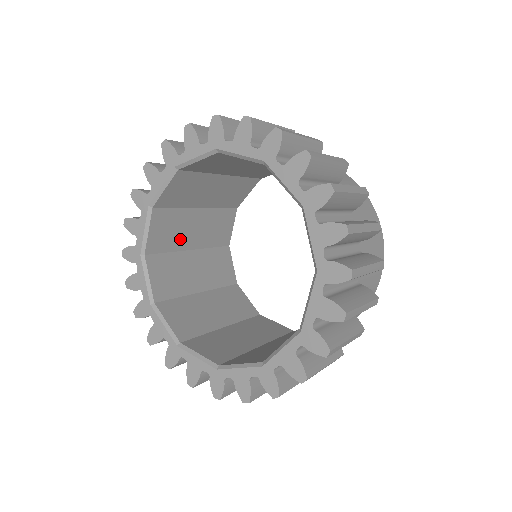
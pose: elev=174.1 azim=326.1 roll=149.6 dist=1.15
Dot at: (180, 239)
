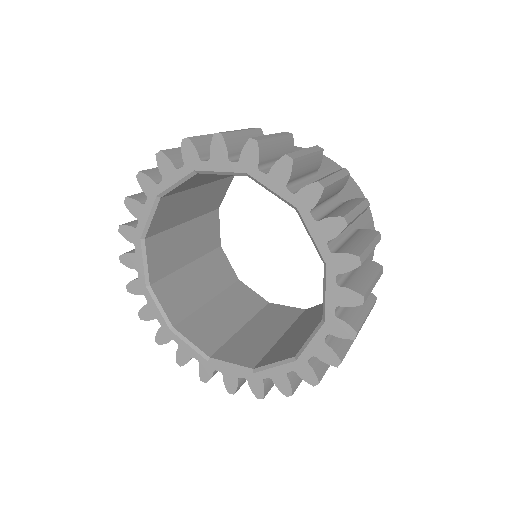
Dot at: (177, 258)
